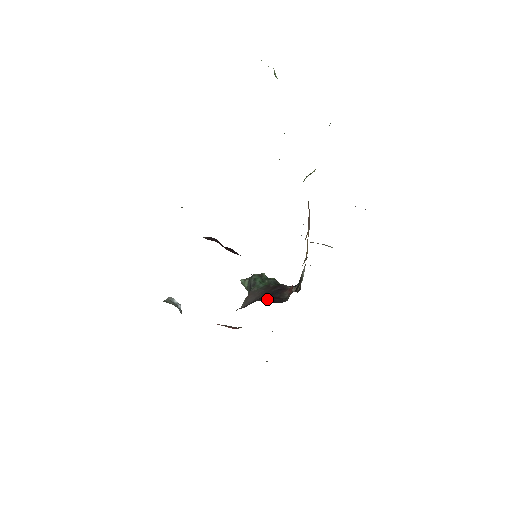
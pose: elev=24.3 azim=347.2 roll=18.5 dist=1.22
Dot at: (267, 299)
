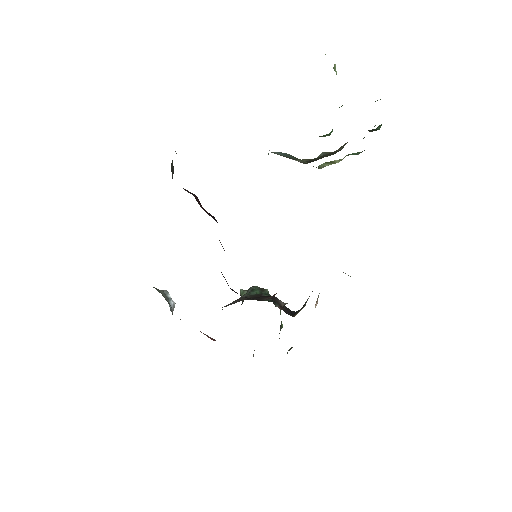
Dot at: occluded
